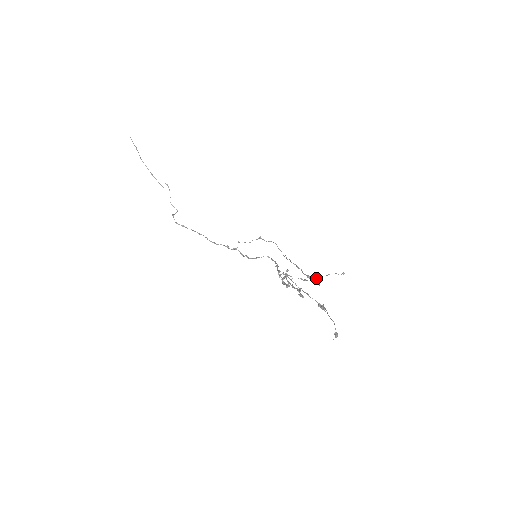
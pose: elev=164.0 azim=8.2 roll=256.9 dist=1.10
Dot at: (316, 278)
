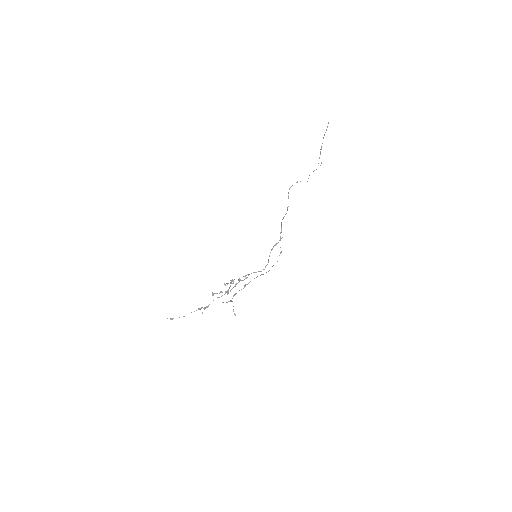
Dot at: occluded
